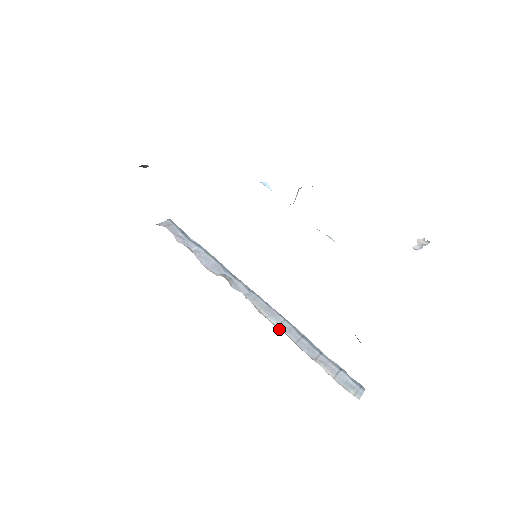
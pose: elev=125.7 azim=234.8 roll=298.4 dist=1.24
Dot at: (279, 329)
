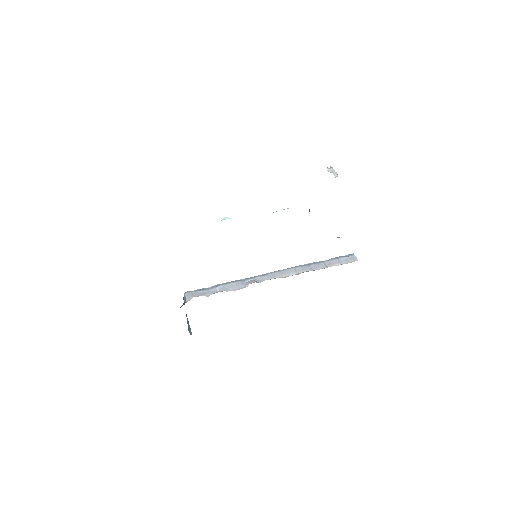
Dot at: occluded
